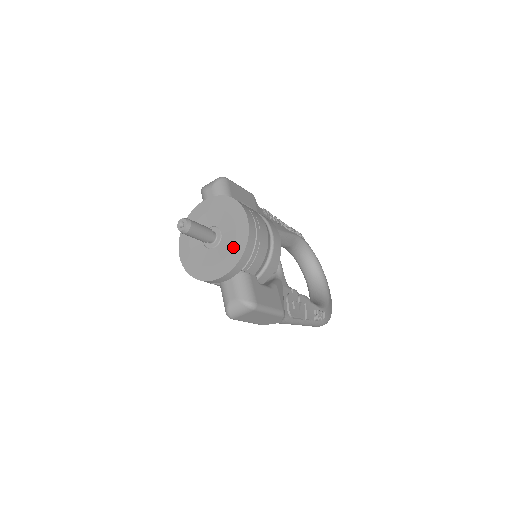
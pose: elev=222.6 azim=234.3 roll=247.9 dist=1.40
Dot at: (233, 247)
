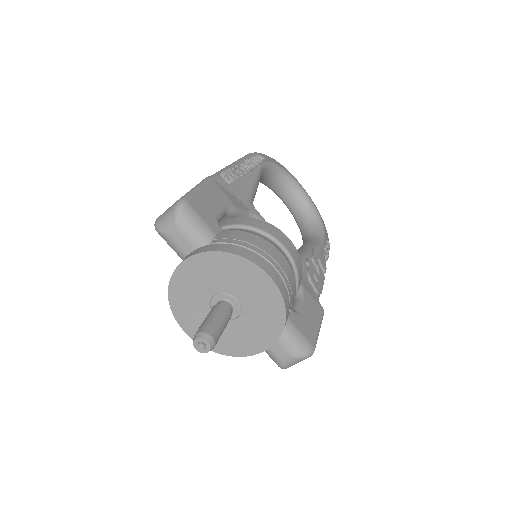
Dot at: (266, 315)
